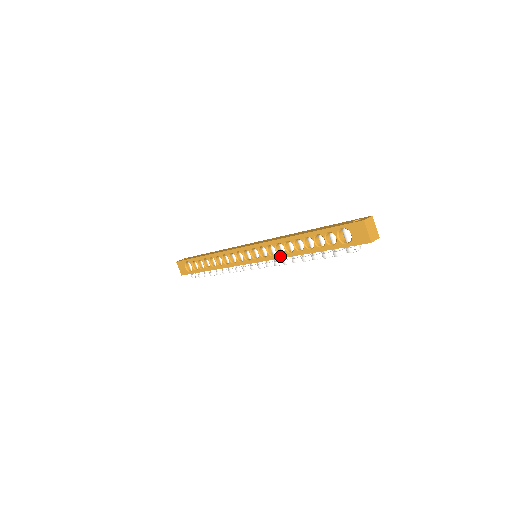
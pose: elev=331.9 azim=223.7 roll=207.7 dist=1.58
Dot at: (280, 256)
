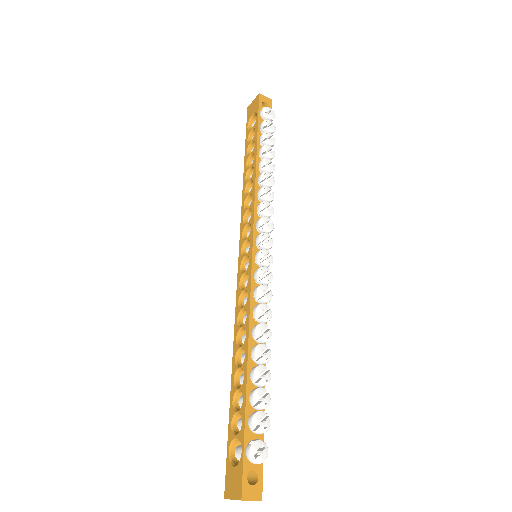
Dot at: (252, 200)
